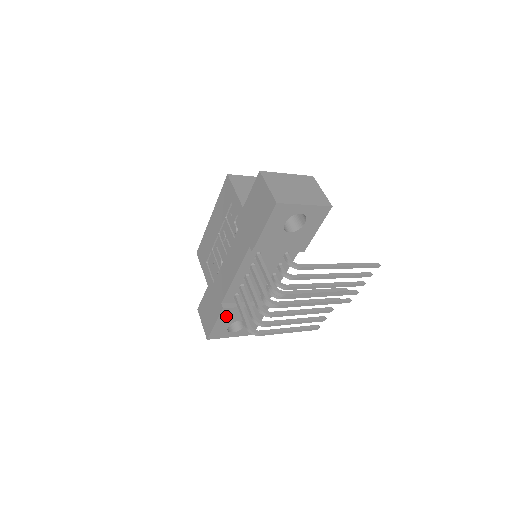
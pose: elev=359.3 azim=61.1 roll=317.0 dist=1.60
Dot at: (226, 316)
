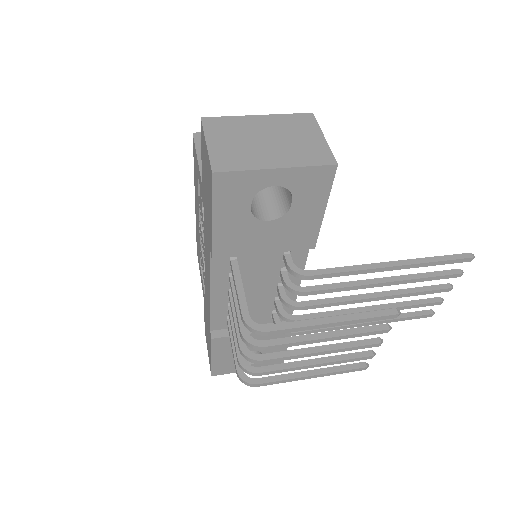
Dot at: (224, 347)
